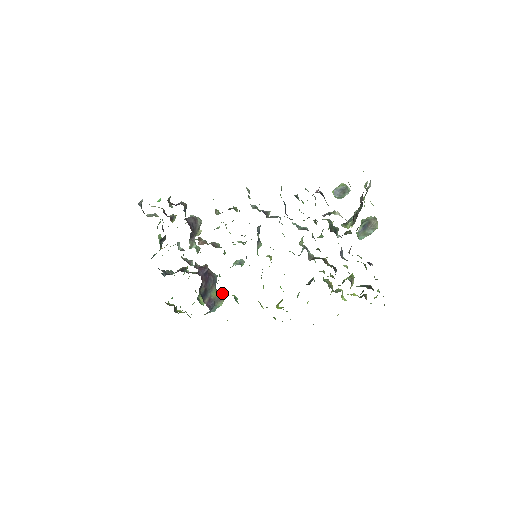
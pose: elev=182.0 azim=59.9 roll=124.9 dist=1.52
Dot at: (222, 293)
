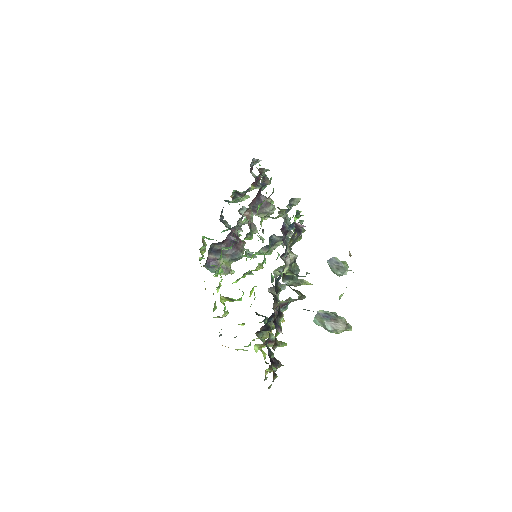
Dot at: (229, 269)
